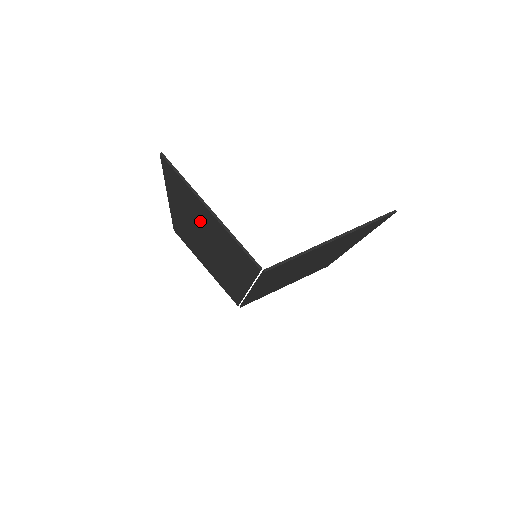
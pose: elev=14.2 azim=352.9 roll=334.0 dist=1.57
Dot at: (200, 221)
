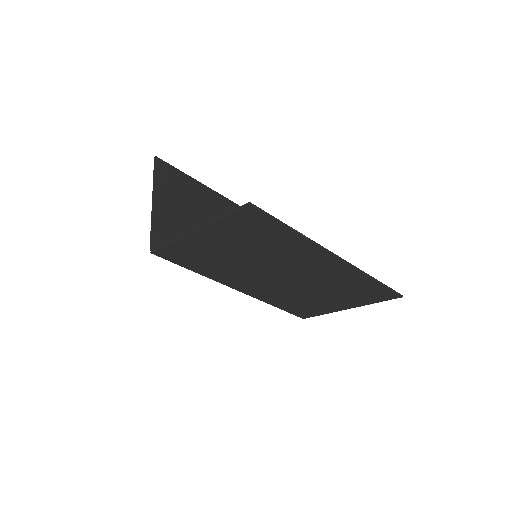
Dot at: (194, 214)
